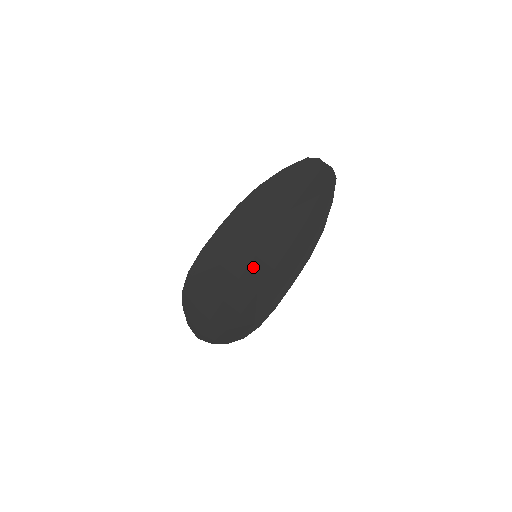
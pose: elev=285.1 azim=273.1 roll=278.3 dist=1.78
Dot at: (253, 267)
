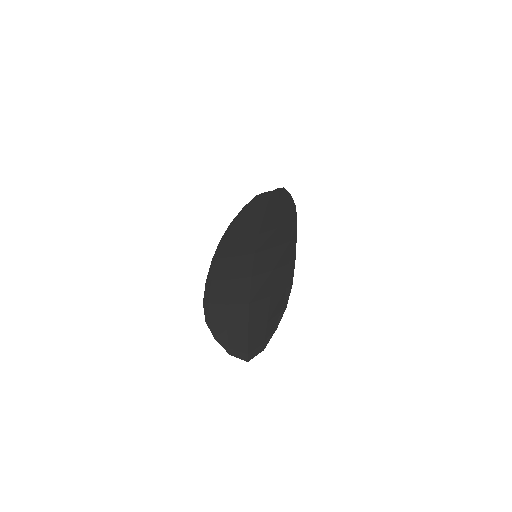
Dot at: (257, 260)
